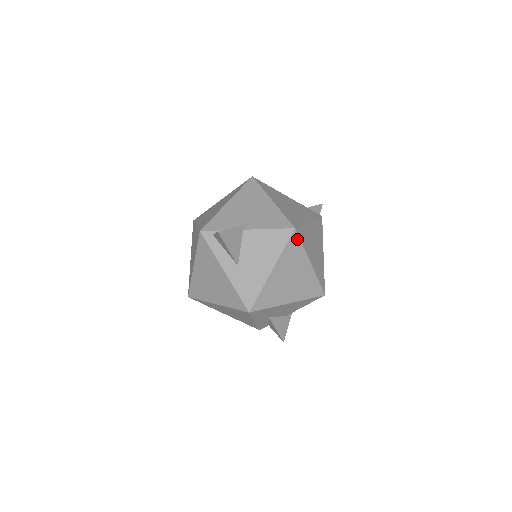
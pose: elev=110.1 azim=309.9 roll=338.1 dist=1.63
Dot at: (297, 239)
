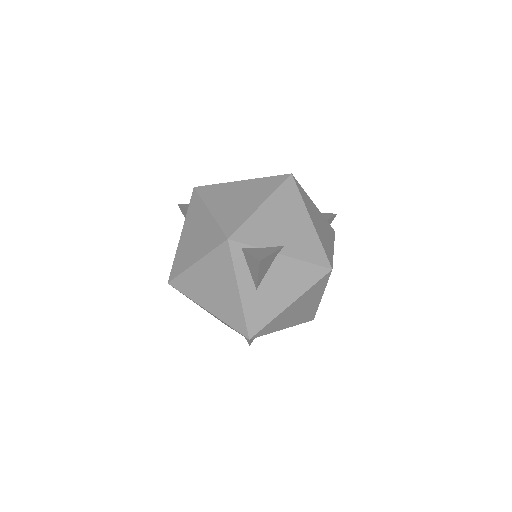
Dot at: (327, 278)
